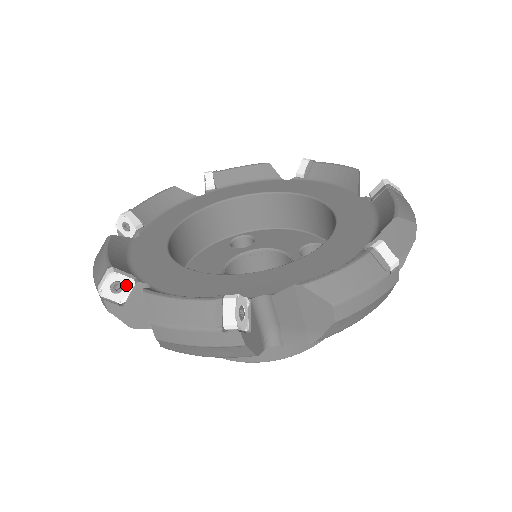
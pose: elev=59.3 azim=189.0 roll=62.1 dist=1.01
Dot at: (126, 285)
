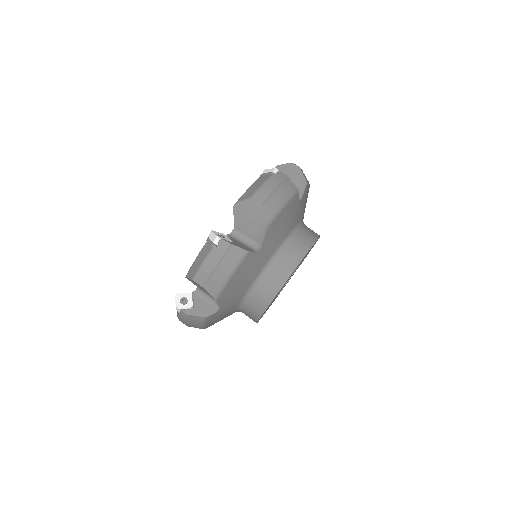
Dot at: (223, 236)
